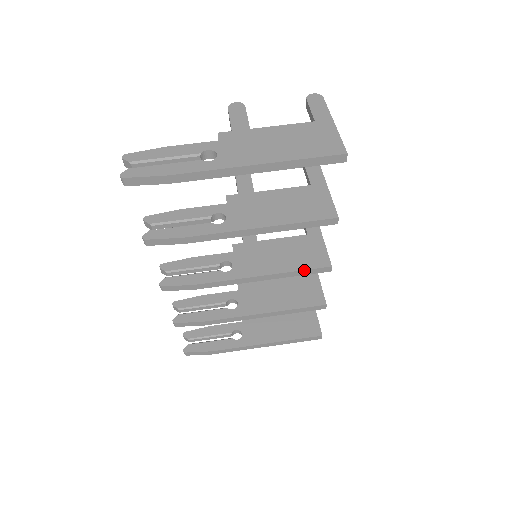
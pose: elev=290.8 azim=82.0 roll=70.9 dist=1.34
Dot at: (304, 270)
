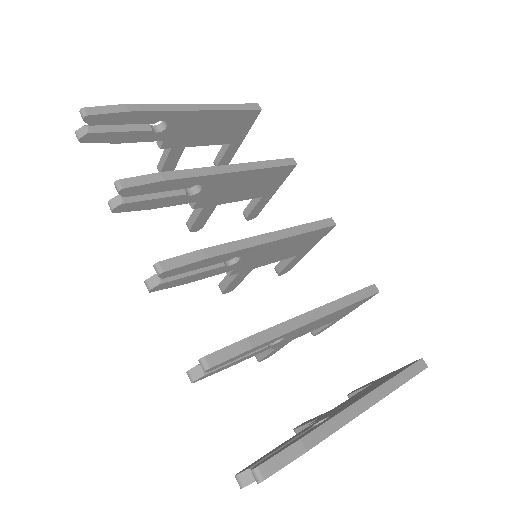
Dot at: (309, 223)
